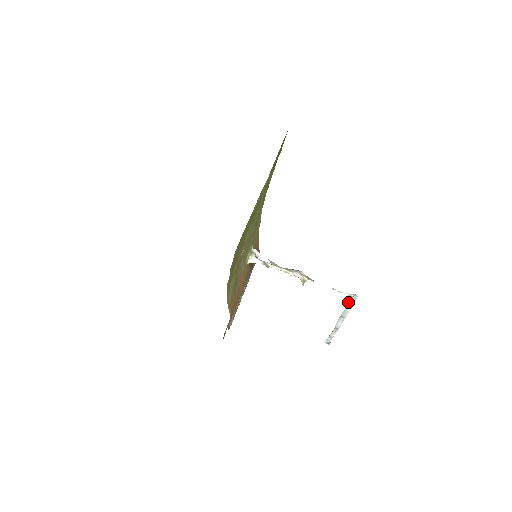
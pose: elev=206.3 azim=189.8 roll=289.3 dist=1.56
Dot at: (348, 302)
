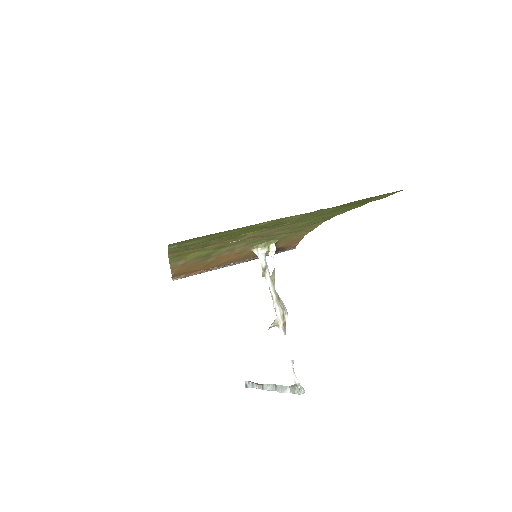
Dot at: (292, 386)
